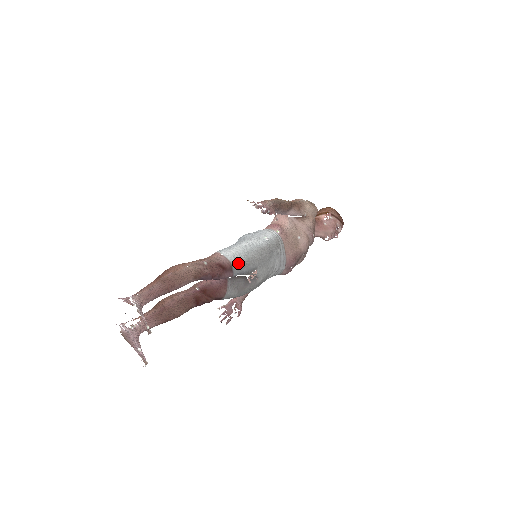
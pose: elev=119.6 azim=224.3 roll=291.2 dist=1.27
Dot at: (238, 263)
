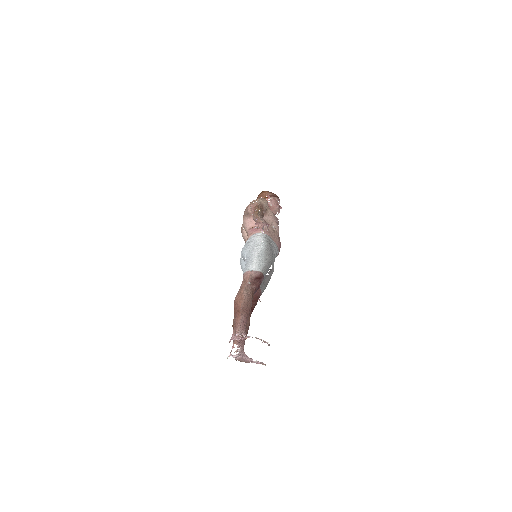
Dot at: (264, 269)
